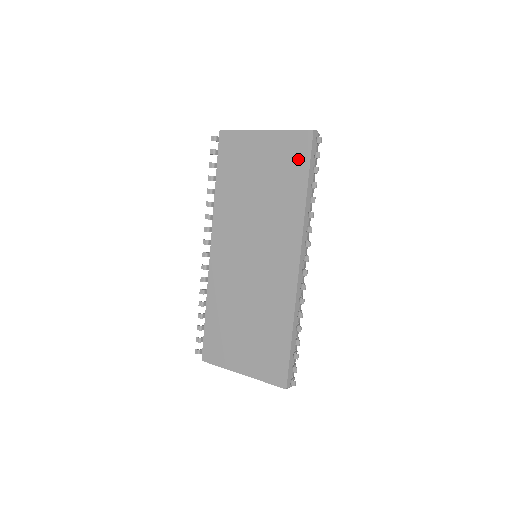
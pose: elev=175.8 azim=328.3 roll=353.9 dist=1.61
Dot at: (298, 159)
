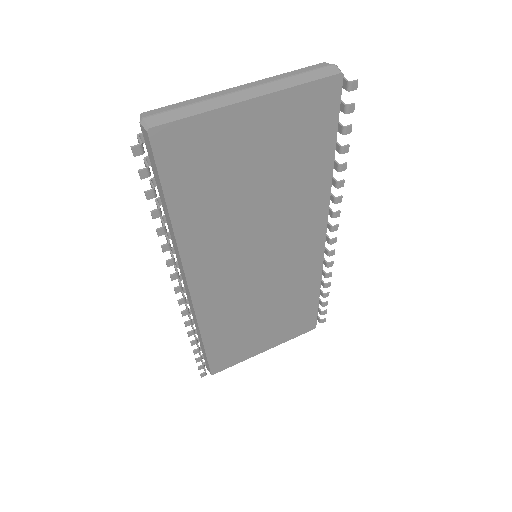
Dot at: (320, 124)
